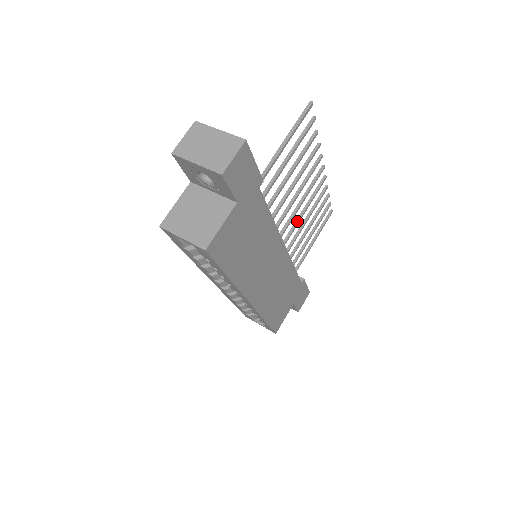
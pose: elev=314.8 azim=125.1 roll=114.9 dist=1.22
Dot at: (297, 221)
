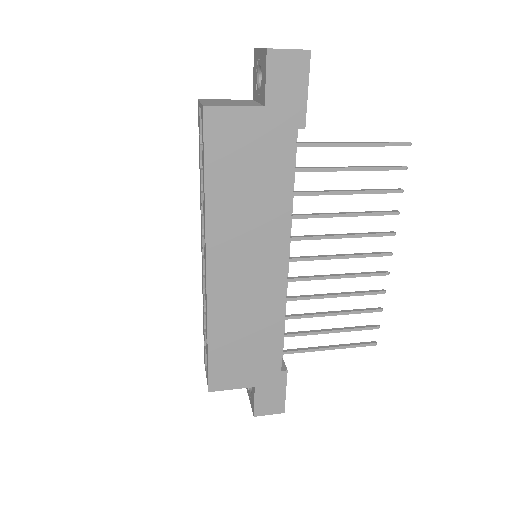
Dot at: (323, 275)
